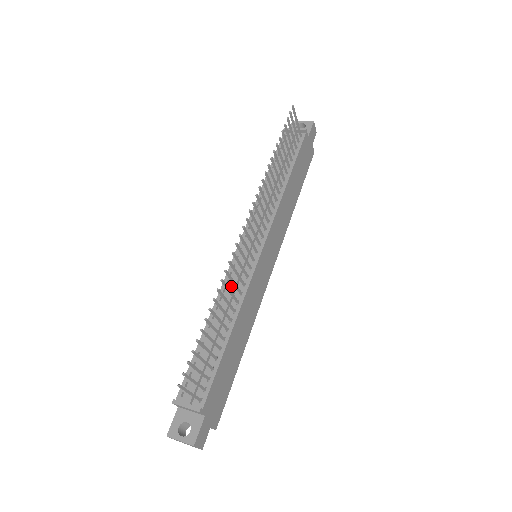
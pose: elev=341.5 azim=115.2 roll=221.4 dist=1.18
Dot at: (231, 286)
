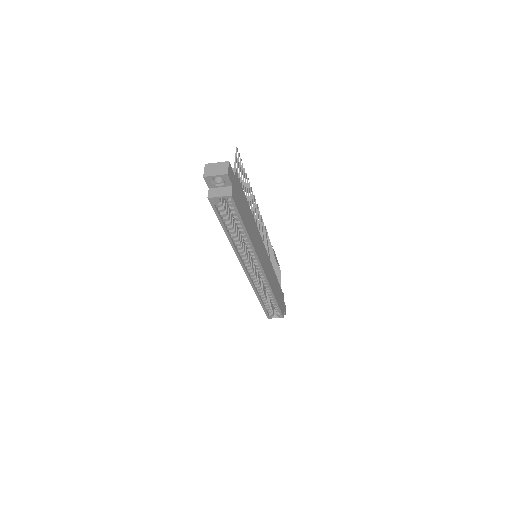
Dot at: occluded
